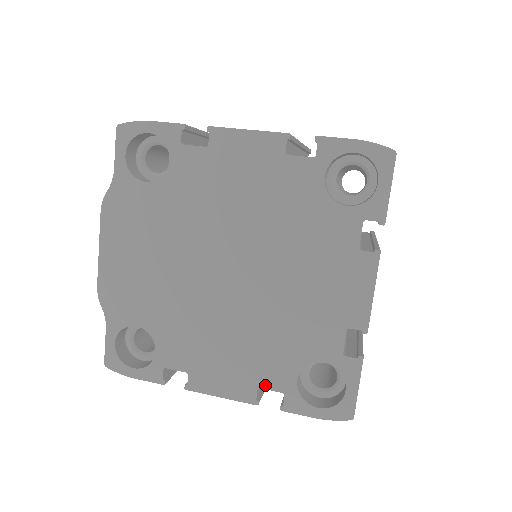
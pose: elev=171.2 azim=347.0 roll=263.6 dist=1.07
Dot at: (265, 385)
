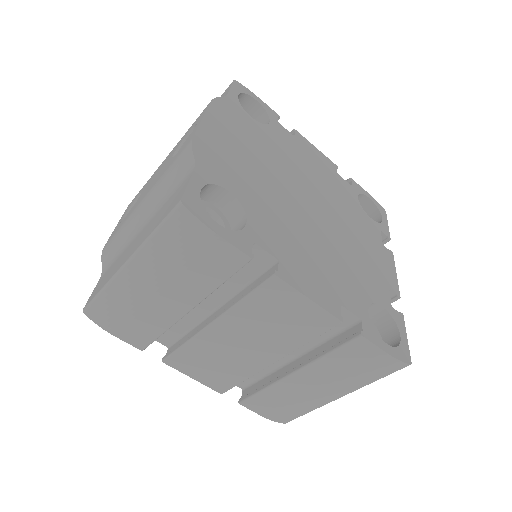
Dot at: (346, 305)
